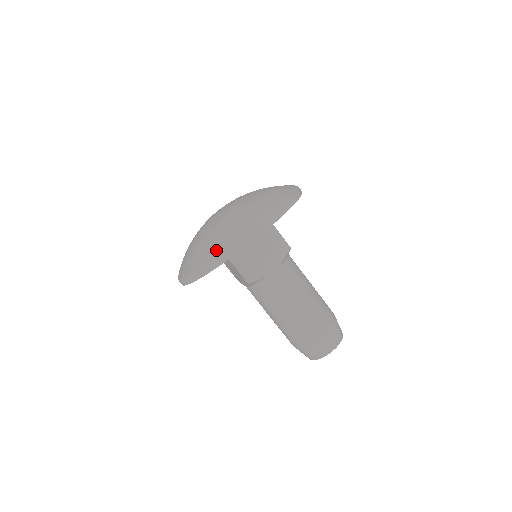
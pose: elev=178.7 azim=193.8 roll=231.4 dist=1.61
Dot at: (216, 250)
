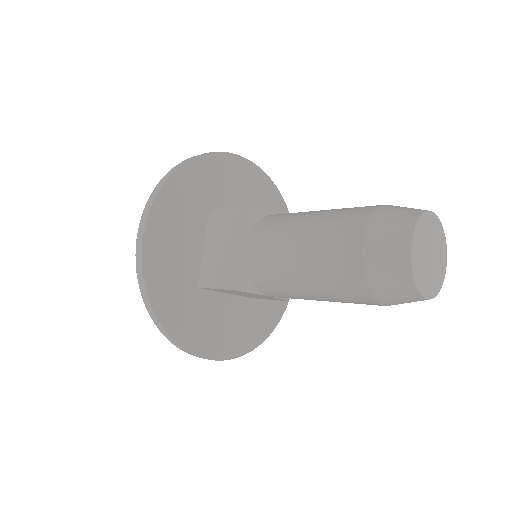
Dot at: occluded
